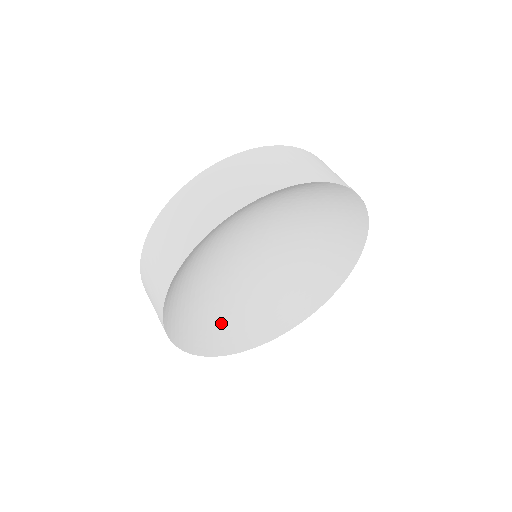
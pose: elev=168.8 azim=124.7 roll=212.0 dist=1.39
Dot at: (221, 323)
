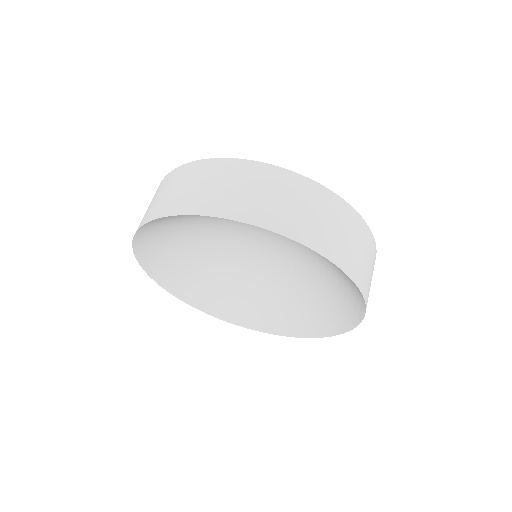
Dot at: (241, 299)
